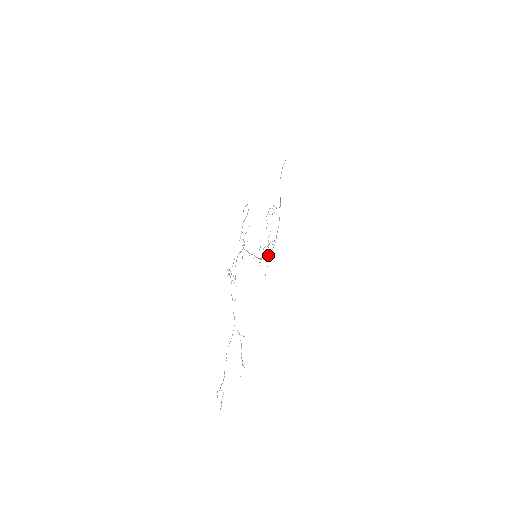
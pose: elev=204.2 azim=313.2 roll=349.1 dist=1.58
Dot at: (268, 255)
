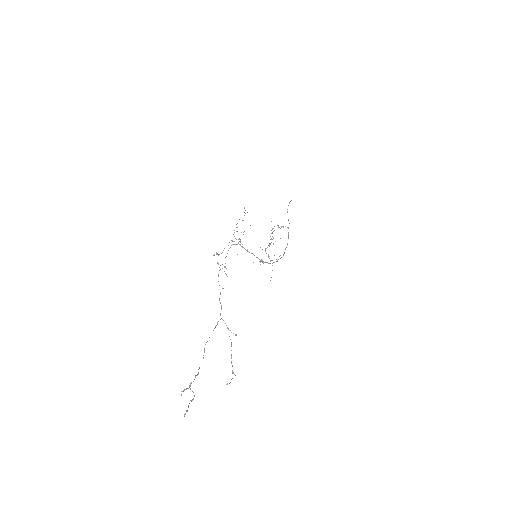
Dot at: (273, 262)
